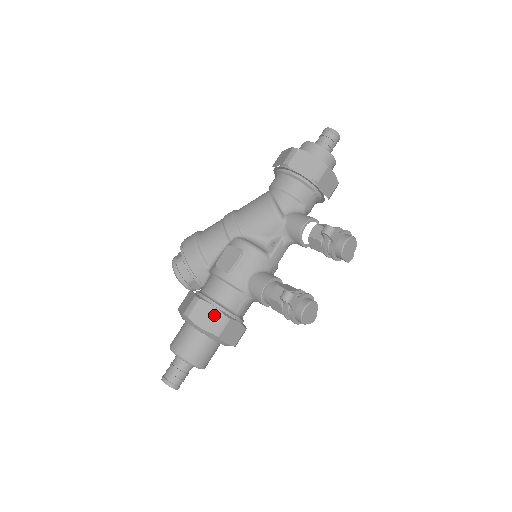
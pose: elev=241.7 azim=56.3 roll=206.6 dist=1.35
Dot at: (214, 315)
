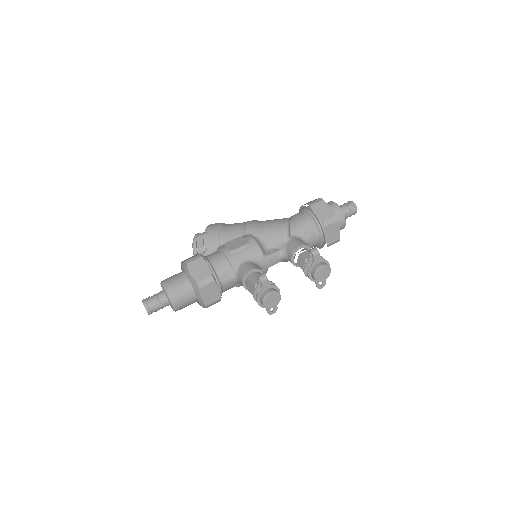
Dot at: (205, 272)
